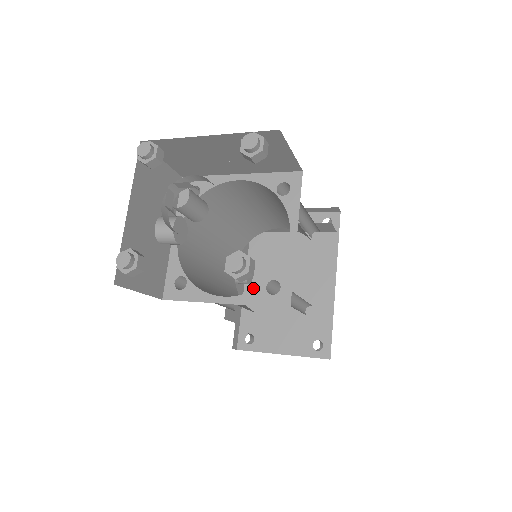
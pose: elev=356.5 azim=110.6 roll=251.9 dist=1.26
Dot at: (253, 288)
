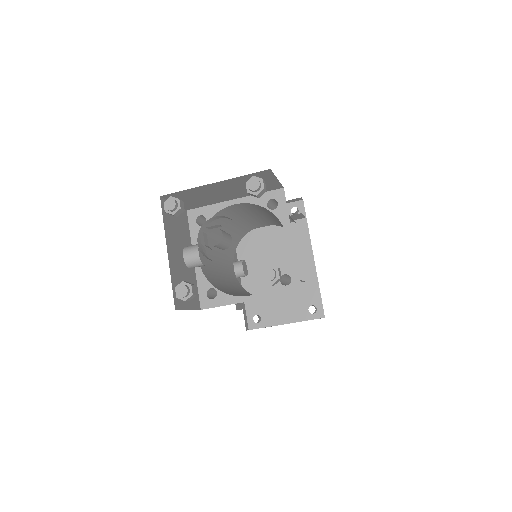
Dot at: (248, 278)
